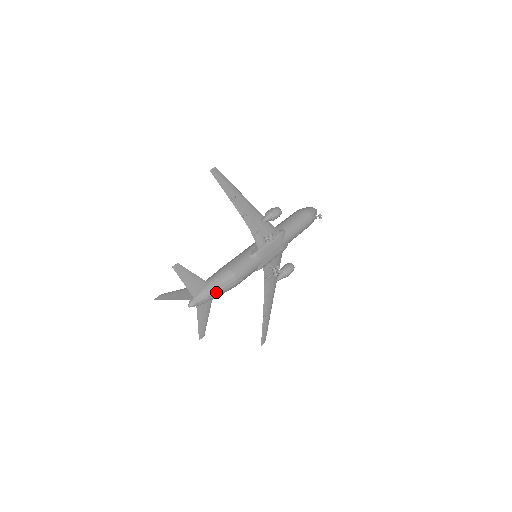
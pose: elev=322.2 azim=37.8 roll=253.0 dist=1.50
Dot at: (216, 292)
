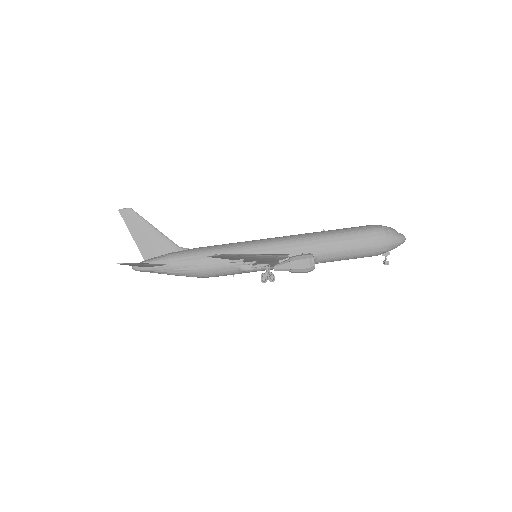
Dot at: (170, 274)
